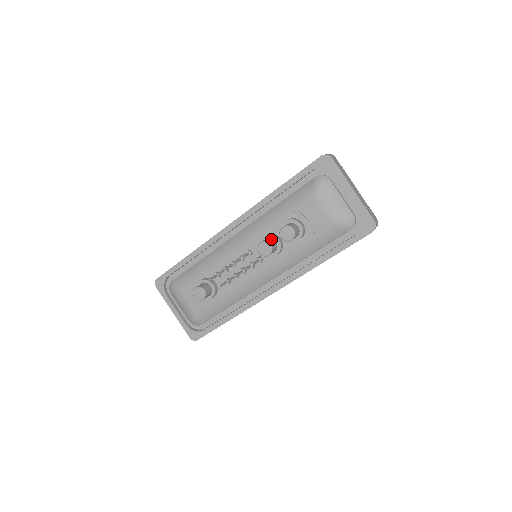
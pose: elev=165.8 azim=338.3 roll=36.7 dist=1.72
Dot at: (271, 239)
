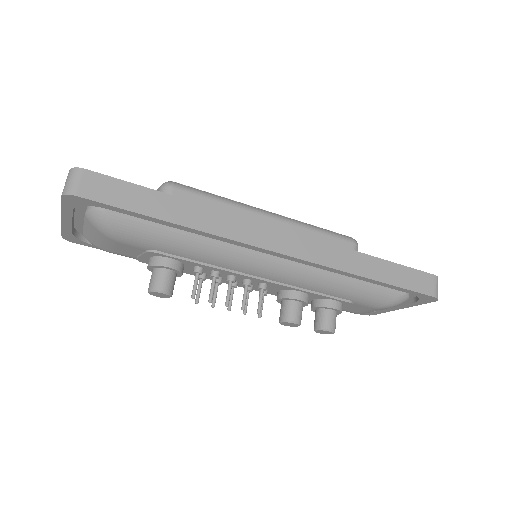
Dot at: occluded
